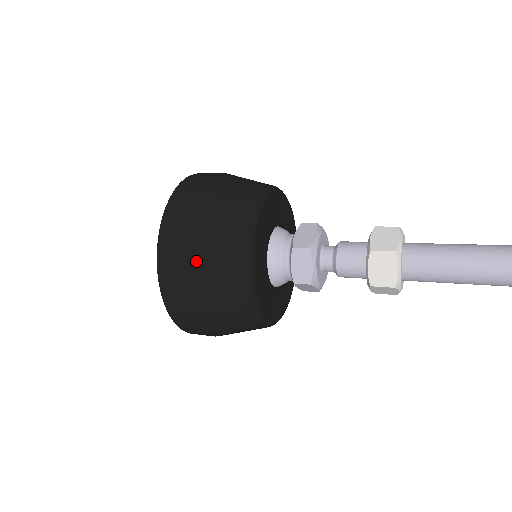
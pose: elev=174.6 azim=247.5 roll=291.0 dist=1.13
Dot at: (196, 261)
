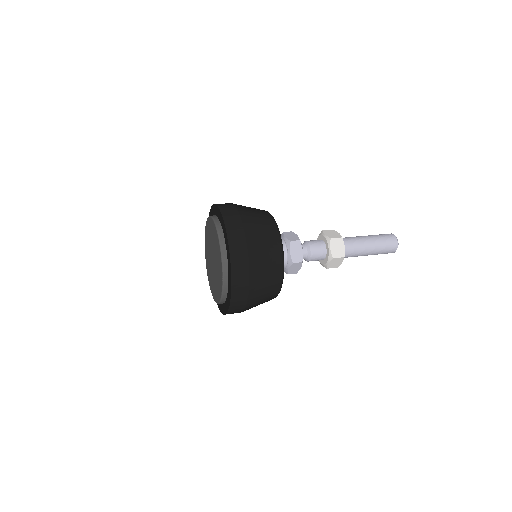
Dot at: (255, 244)
